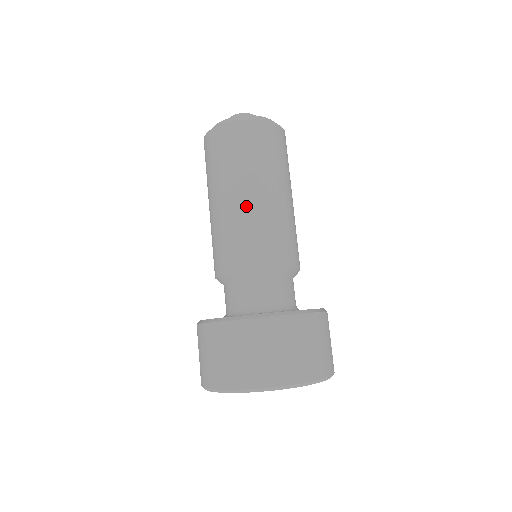
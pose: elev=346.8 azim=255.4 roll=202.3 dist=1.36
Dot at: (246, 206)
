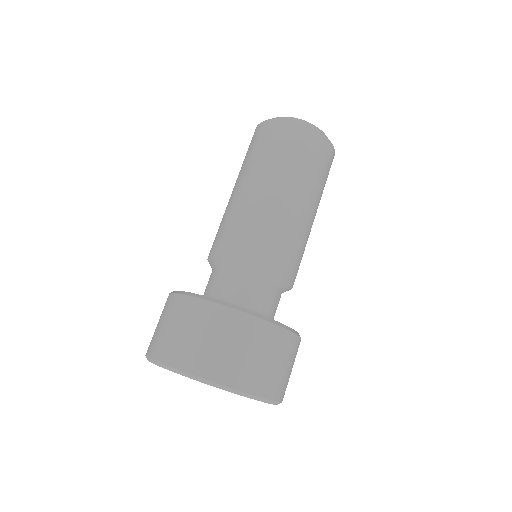
Dot at: (286, 207)
